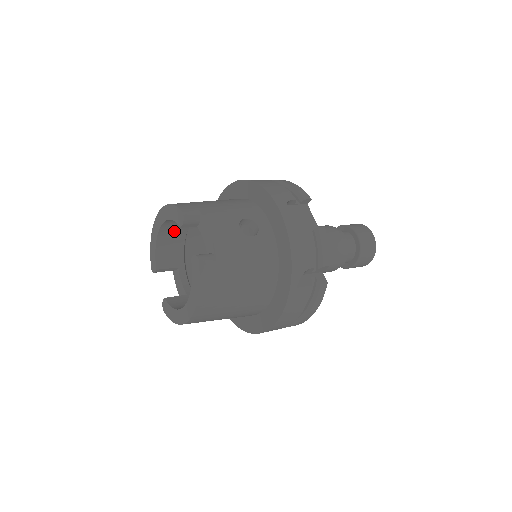
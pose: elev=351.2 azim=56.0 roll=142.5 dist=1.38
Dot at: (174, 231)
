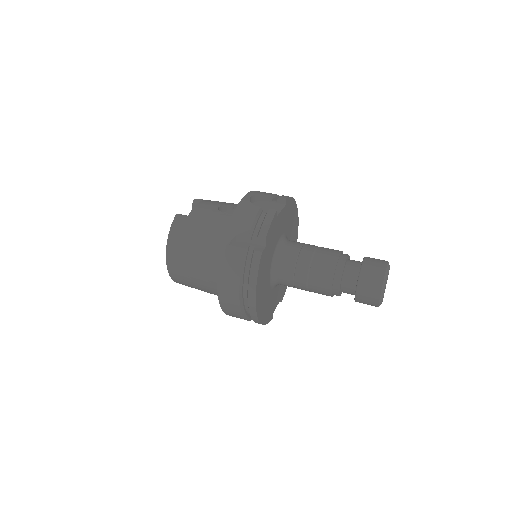
Dot at: occluded
